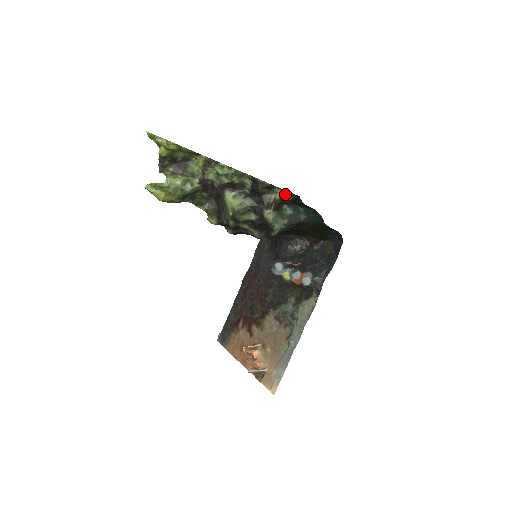
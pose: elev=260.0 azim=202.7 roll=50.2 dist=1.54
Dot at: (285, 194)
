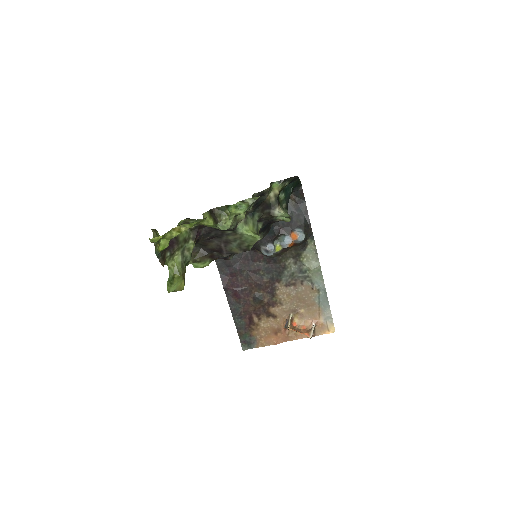
Dot at: (281, 184)
